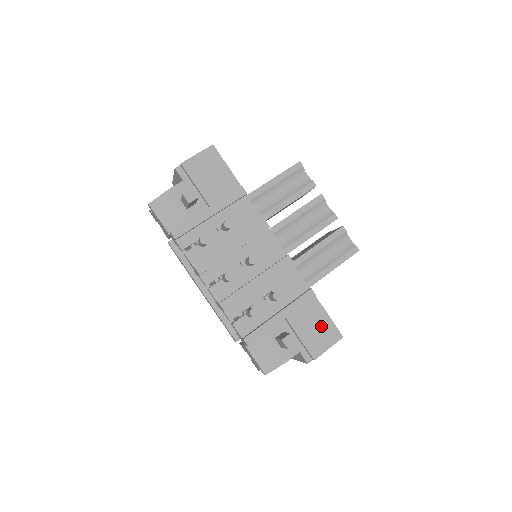
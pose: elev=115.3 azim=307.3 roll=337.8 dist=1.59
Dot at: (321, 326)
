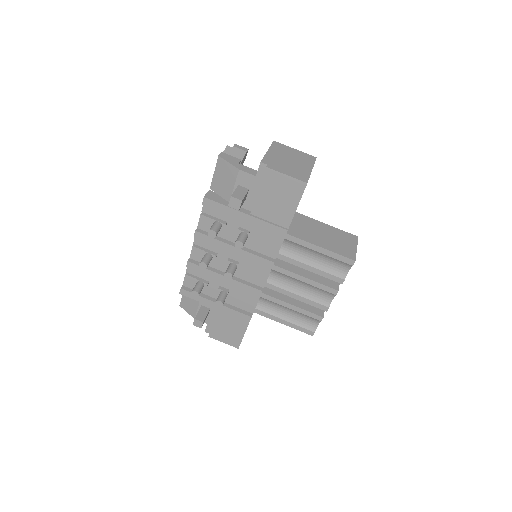
Dot at: (233, 332)
